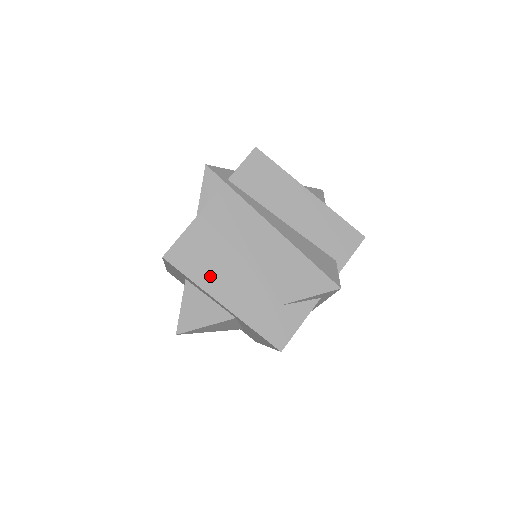
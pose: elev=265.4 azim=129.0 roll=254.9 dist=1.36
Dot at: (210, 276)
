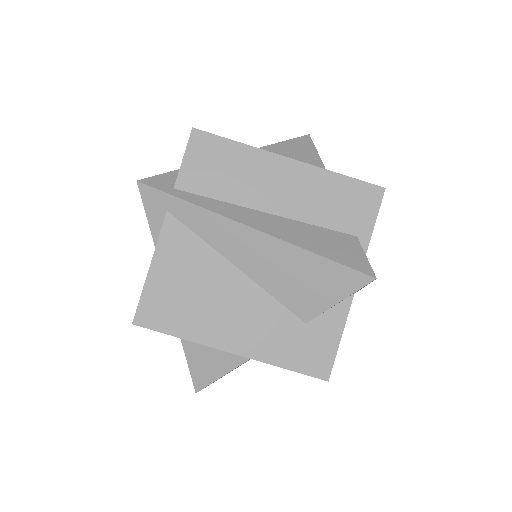
Dot at: (201, 323)
